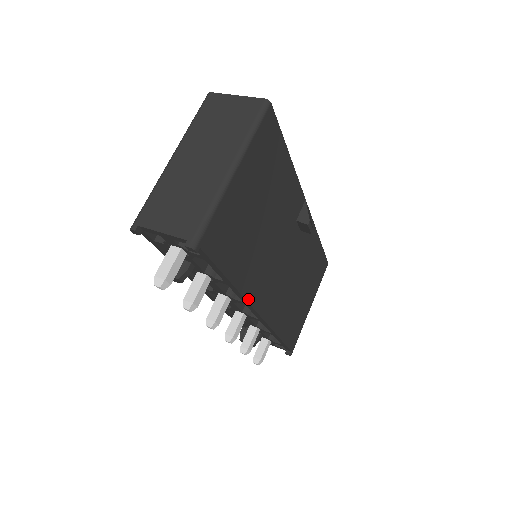
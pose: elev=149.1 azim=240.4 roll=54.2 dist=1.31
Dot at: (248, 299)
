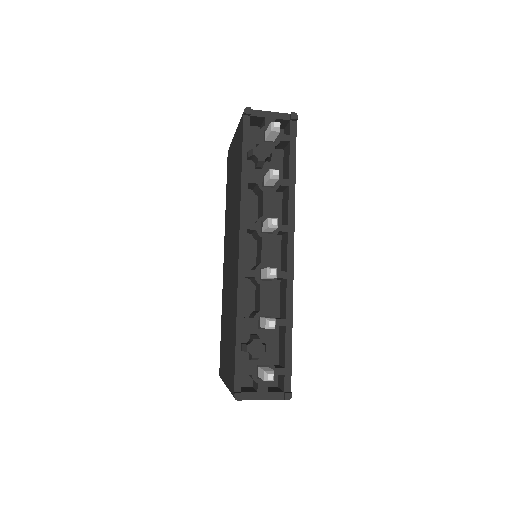
Dot at: (294, 218)
